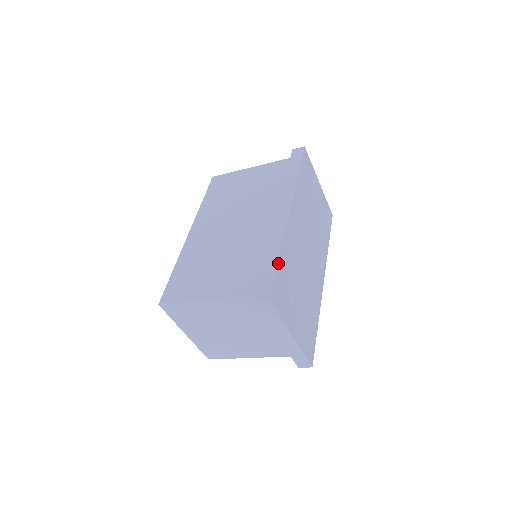
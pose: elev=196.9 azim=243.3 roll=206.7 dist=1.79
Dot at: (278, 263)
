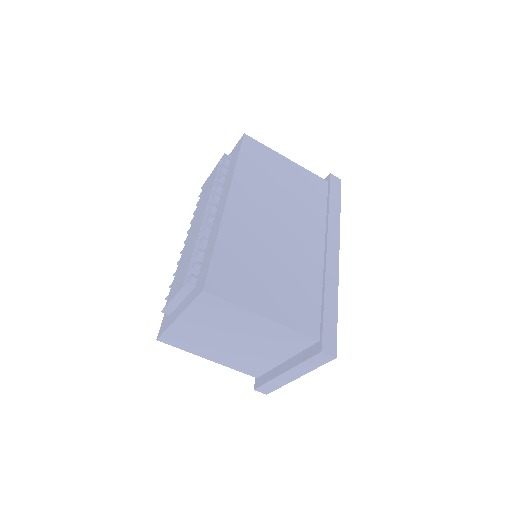
Dot at: (337, 314)
